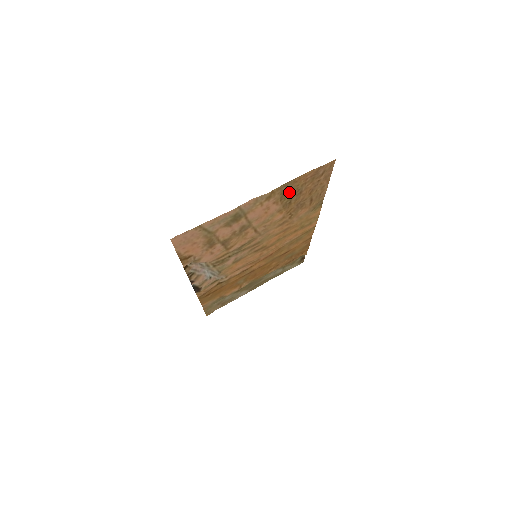
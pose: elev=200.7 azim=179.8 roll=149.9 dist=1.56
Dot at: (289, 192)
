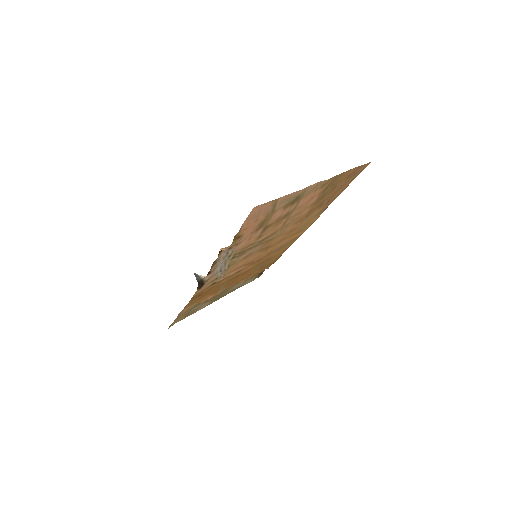
Dot at: (331, 185)
